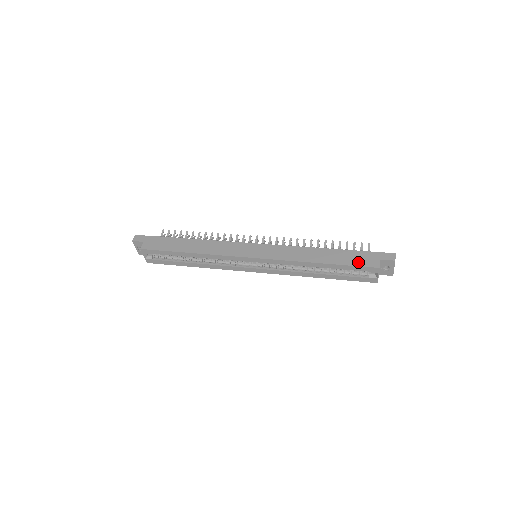
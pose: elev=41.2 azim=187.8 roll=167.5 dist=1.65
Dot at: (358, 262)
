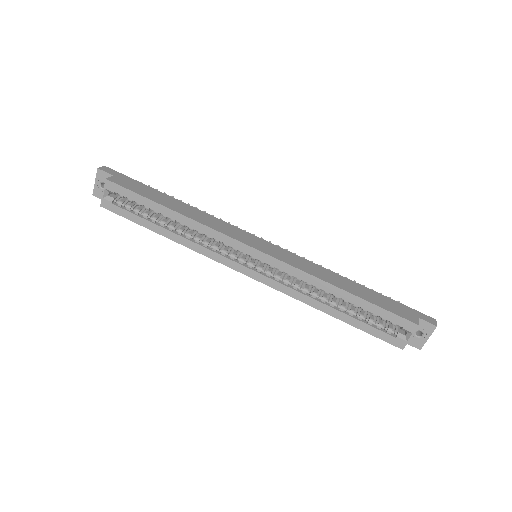
Dot at: (392, 309)
